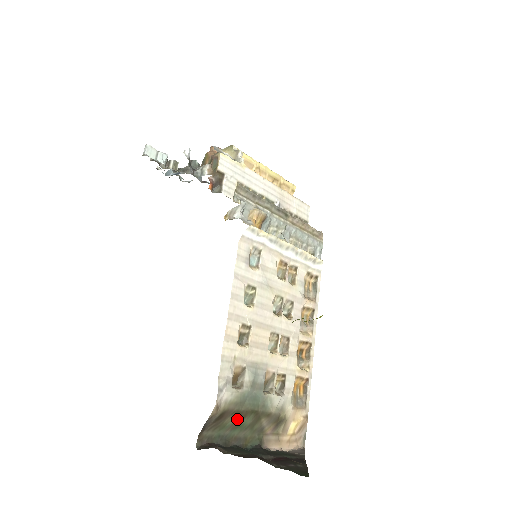
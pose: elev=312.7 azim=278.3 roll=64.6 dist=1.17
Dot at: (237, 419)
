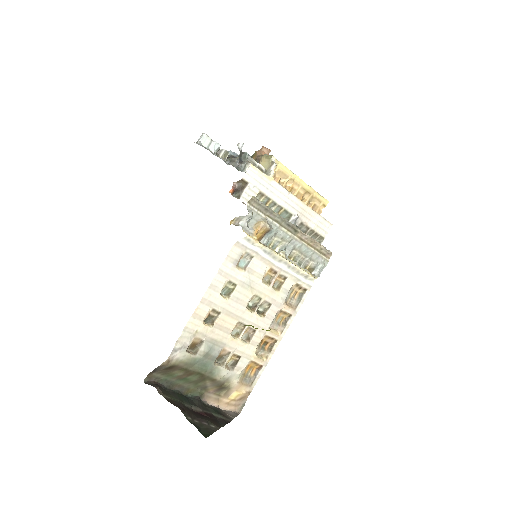
Dot at: (184, 374)
